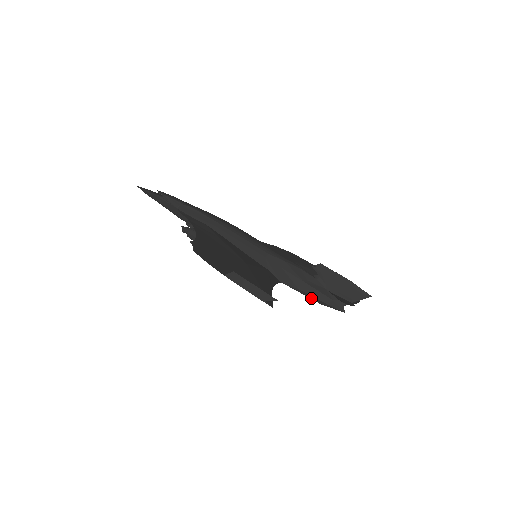
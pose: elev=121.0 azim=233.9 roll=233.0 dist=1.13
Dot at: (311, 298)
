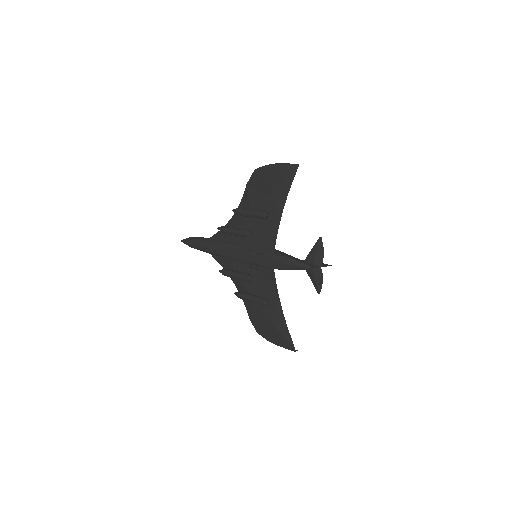
Dot at: (293, 262)
